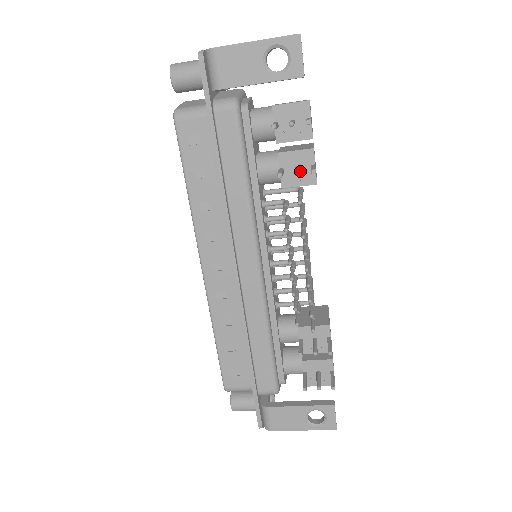
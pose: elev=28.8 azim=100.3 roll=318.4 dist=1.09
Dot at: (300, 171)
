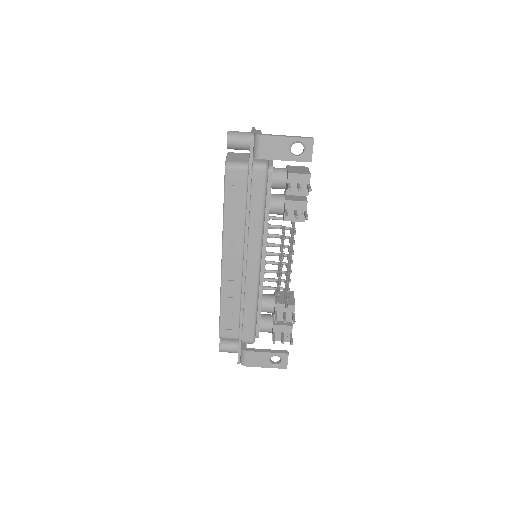
Dot at: (297, 213)
